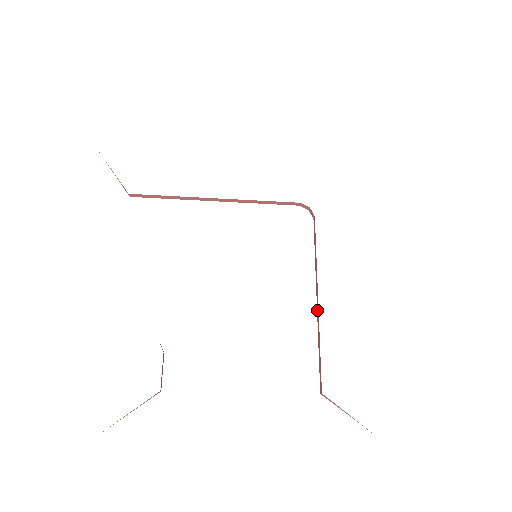
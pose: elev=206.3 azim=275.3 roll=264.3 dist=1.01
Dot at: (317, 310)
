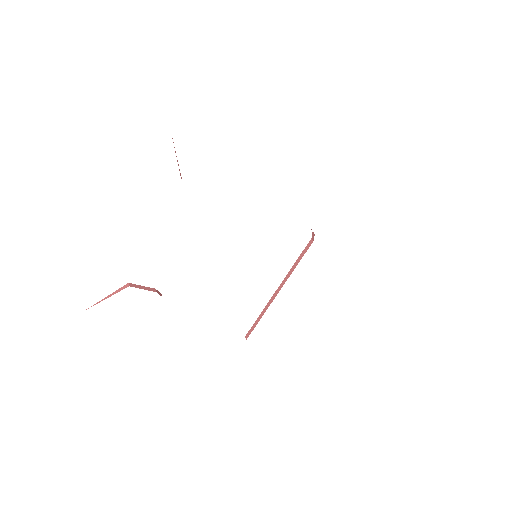
Dot at: (273, 297)
